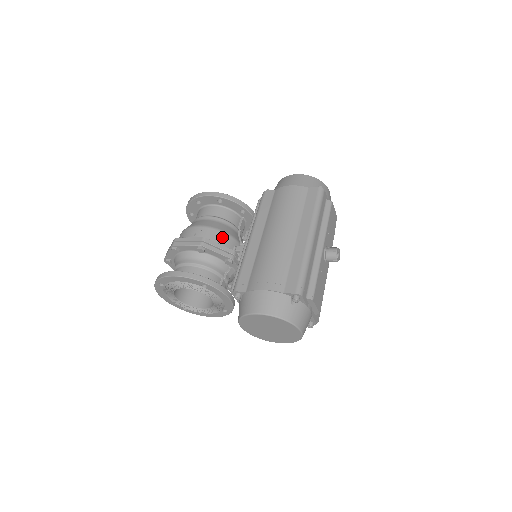
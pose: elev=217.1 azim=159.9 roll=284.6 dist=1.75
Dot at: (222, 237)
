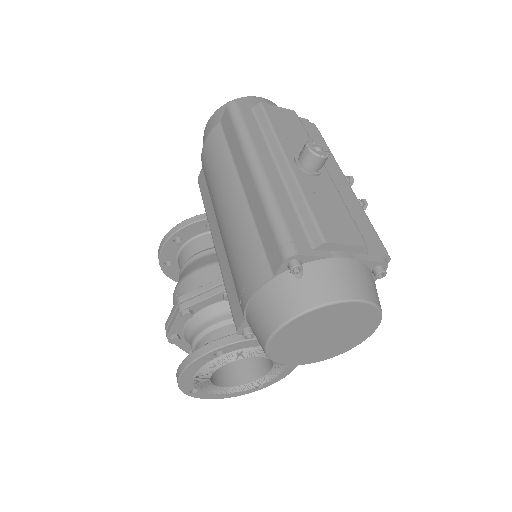
Dot at: (202, 276)
